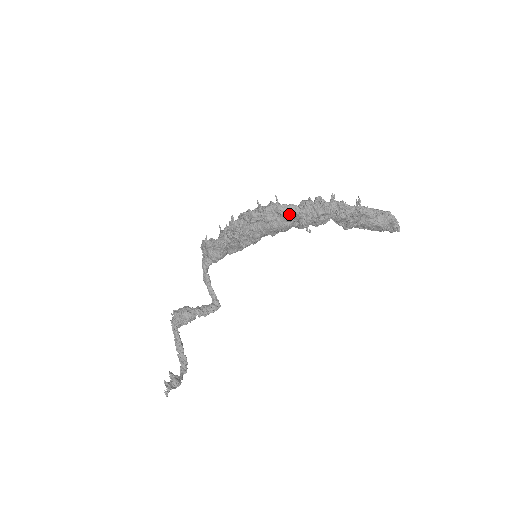
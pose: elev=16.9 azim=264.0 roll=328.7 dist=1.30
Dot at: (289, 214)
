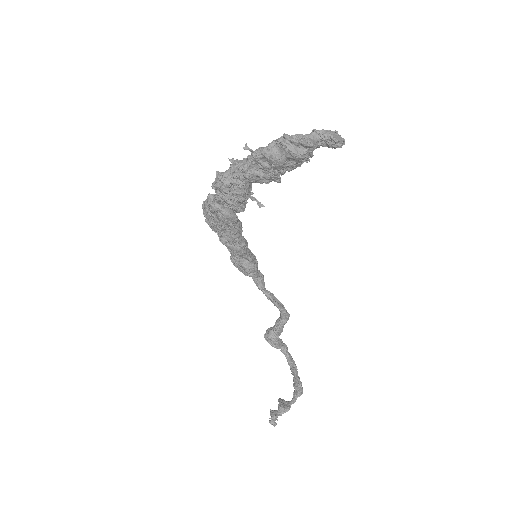
Dot at: (211, 206)
